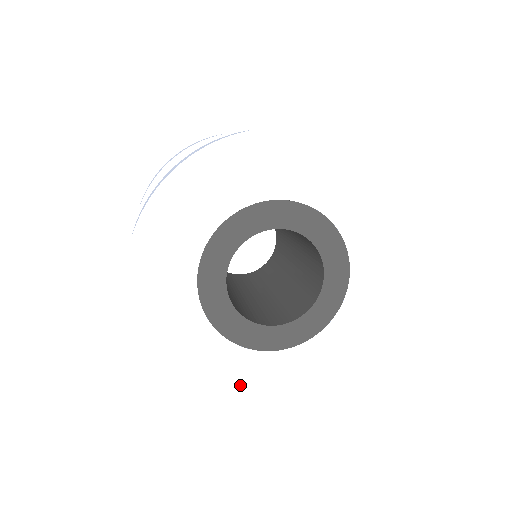
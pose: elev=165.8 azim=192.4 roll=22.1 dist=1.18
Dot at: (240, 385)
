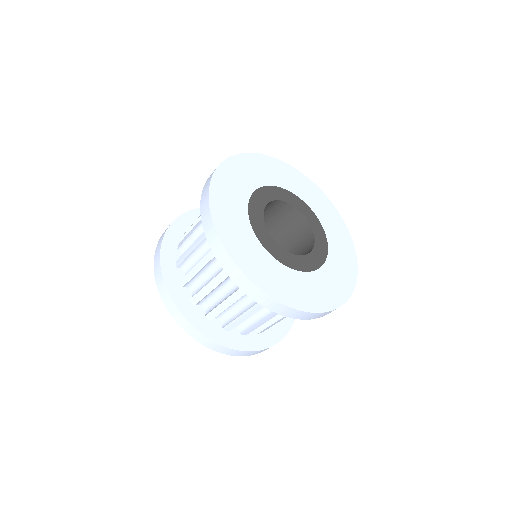
Dot at: (249, 260)
